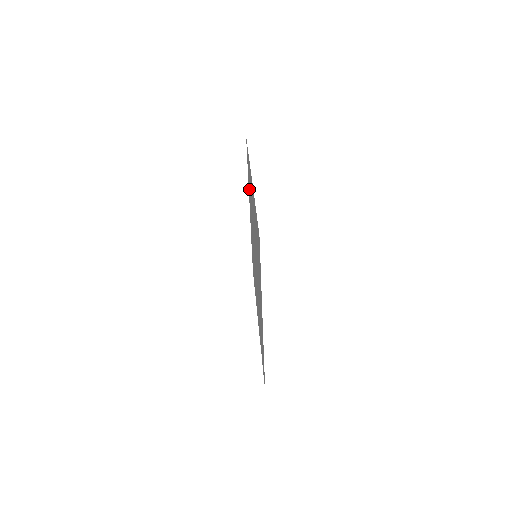
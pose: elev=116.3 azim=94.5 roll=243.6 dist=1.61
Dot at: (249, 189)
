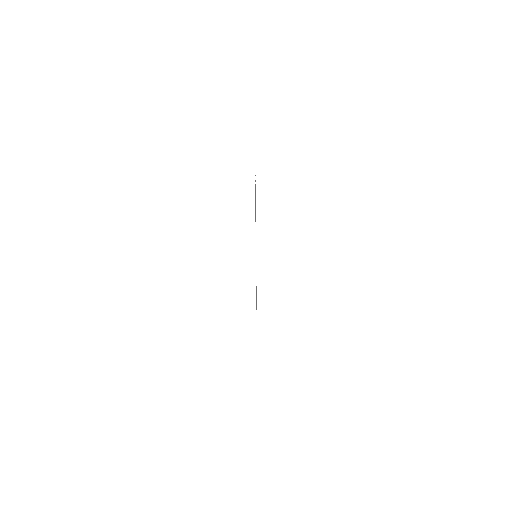
Dot at: occluded
